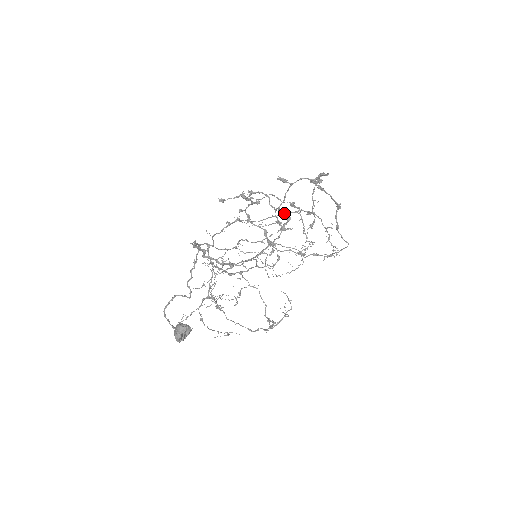
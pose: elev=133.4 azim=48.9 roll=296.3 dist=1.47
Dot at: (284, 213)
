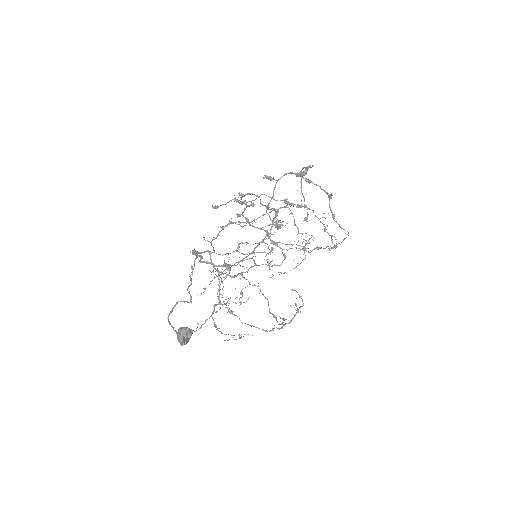
Dot at: occluded
